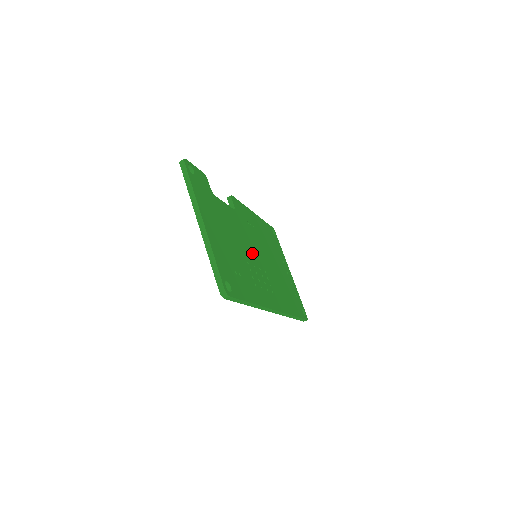
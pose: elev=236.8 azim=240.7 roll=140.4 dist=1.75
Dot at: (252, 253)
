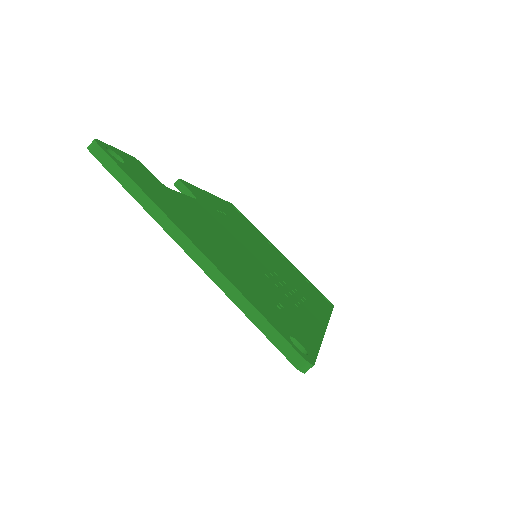
Dot at: (255, 255)
